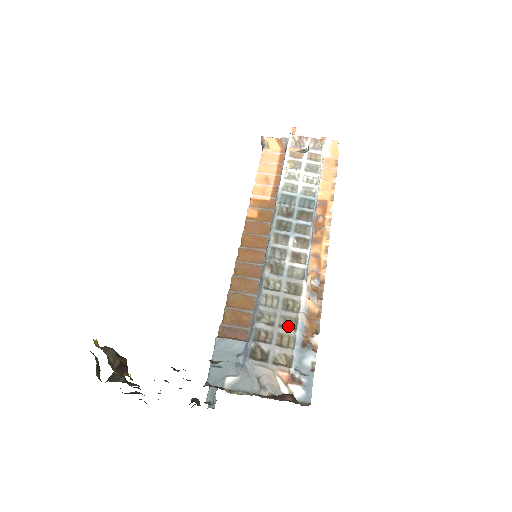
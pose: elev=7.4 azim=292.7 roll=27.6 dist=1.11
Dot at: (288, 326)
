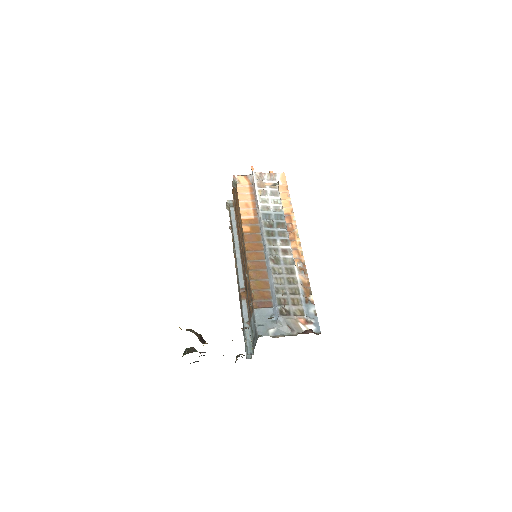
Dot at: (294, 293)
